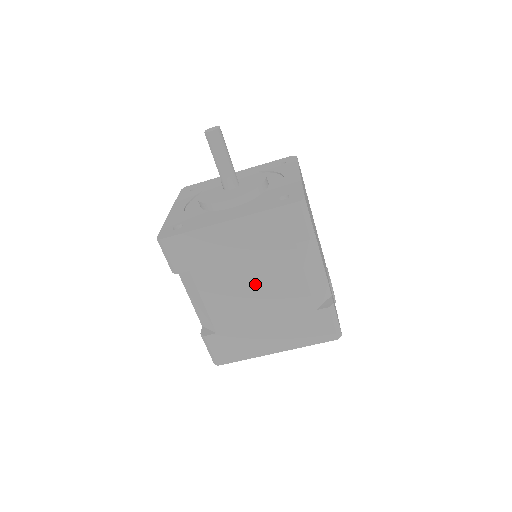
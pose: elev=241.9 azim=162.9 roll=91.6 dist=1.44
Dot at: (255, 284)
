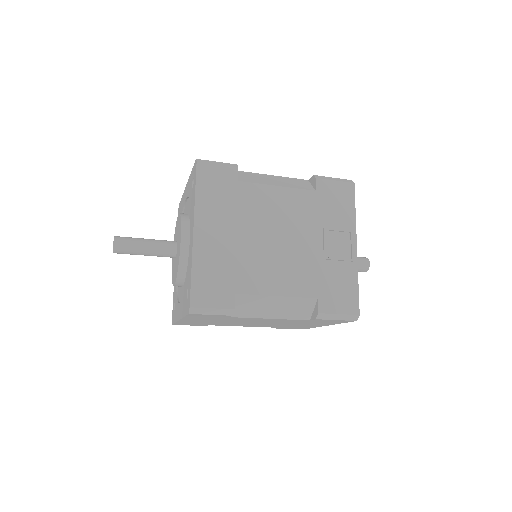
Dot at: (249, 322)
